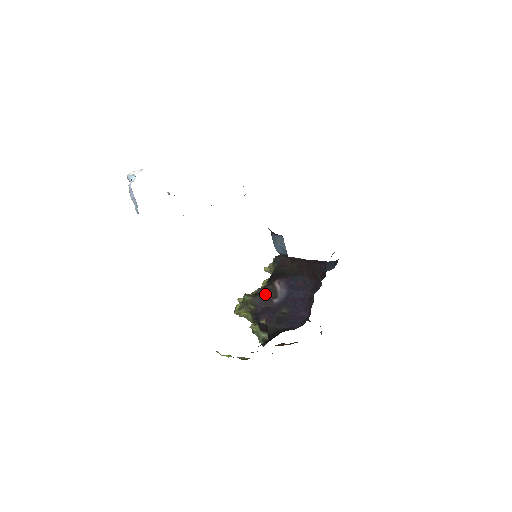
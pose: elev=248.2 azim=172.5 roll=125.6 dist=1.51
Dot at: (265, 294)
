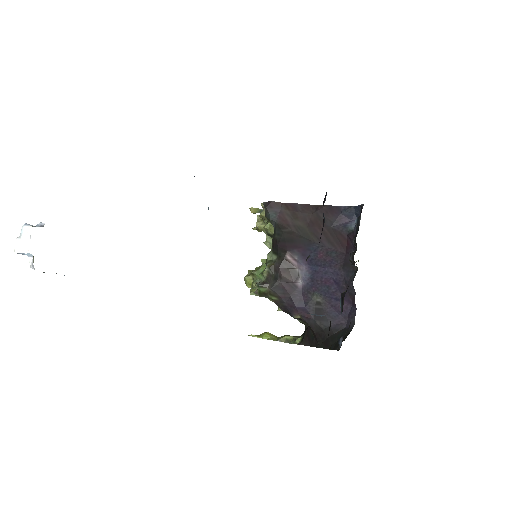
Dot at: (283, 280)
